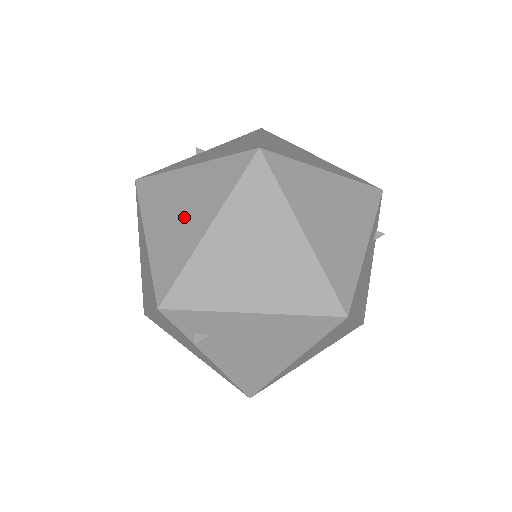
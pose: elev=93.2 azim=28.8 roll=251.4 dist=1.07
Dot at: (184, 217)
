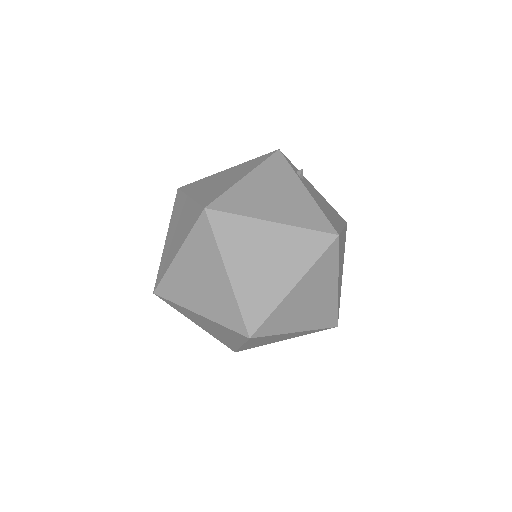
Dot at: occluded
